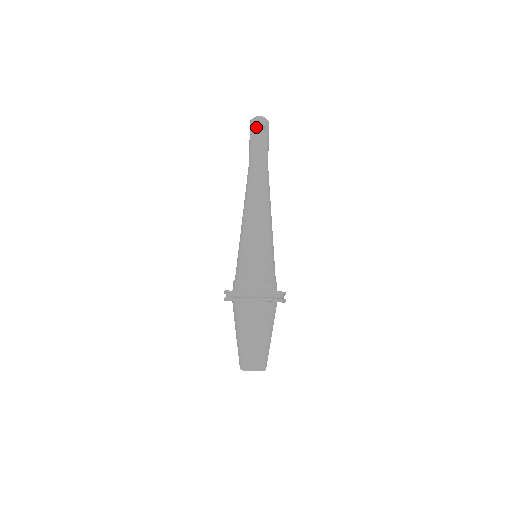
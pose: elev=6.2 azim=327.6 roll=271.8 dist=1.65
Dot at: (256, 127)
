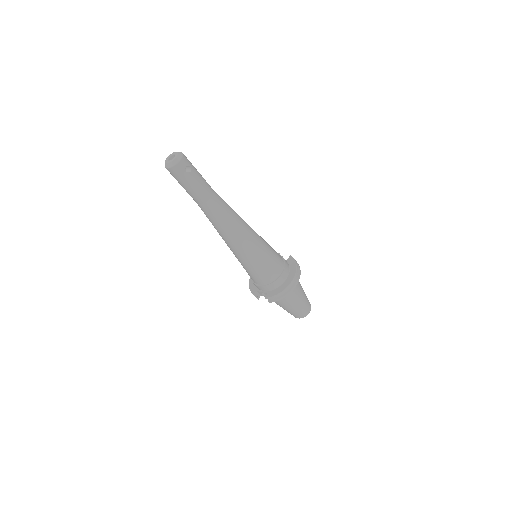
Dot at: (180, 175)
